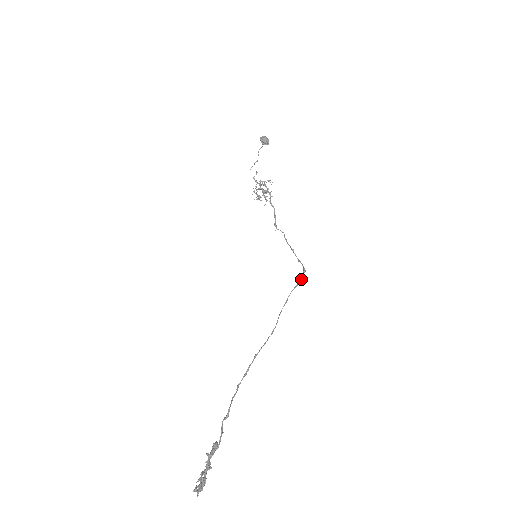
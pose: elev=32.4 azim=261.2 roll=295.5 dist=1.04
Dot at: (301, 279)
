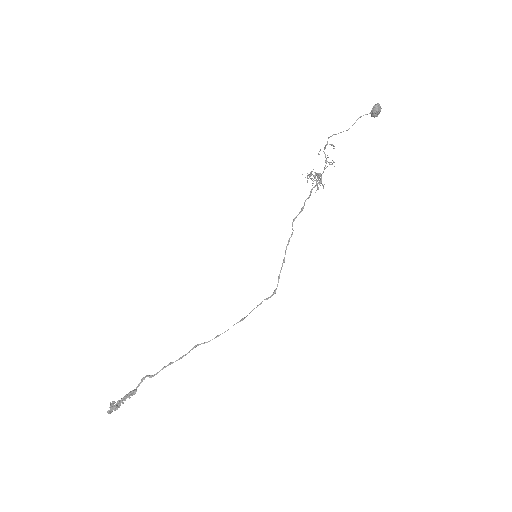
Dot at: occluded
